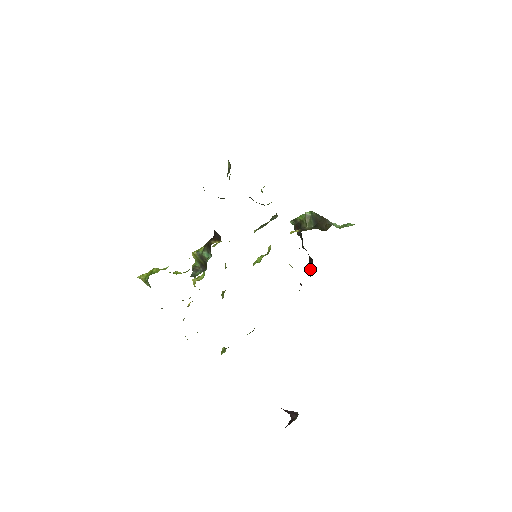
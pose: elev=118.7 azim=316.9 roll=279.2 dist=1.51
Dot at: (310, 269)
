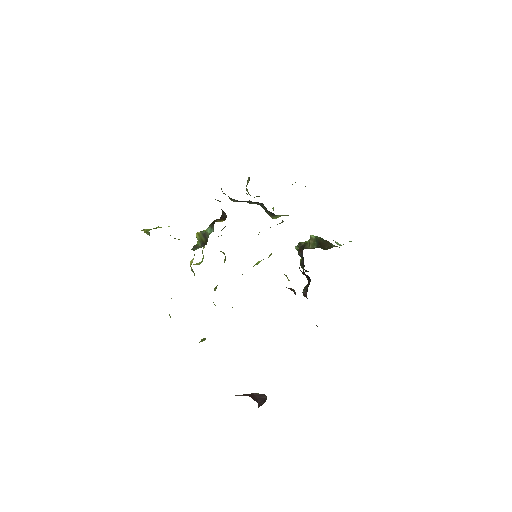
Dot at: (307, 289)
